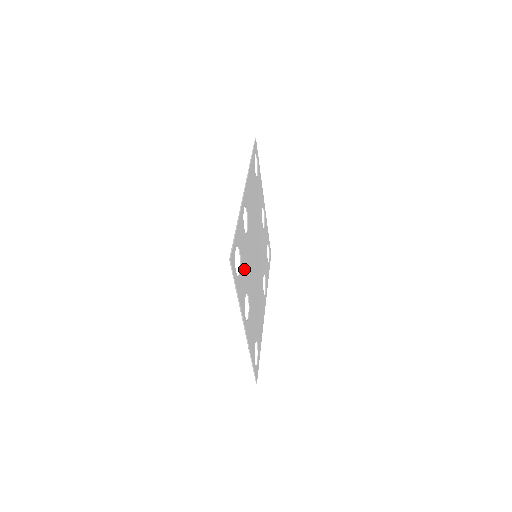
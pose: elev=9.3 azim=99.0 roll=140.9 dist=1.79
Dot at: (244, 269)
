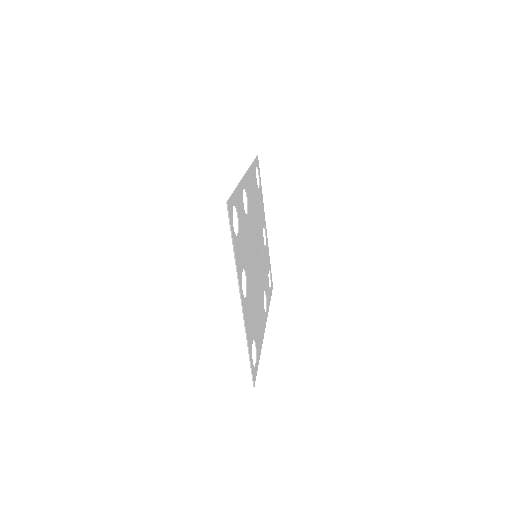
Dot at: (242, 242)
